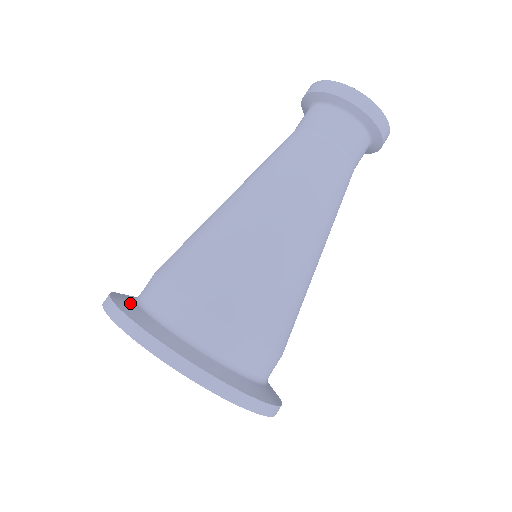
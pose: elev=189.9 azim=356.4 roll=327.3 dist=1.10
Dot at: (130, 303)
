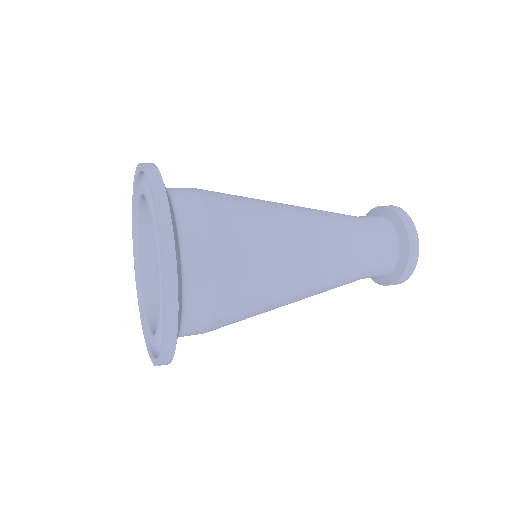
Dot at: occluded
